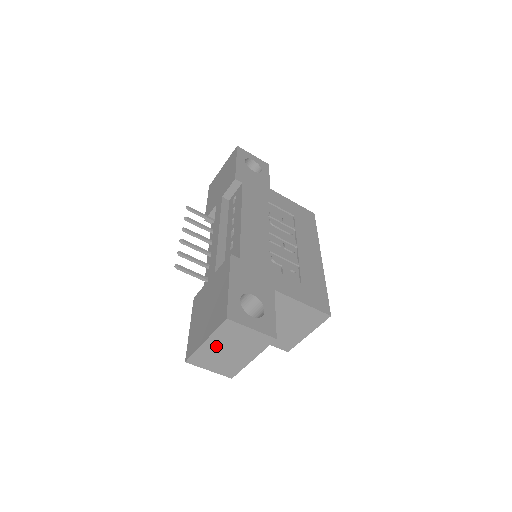
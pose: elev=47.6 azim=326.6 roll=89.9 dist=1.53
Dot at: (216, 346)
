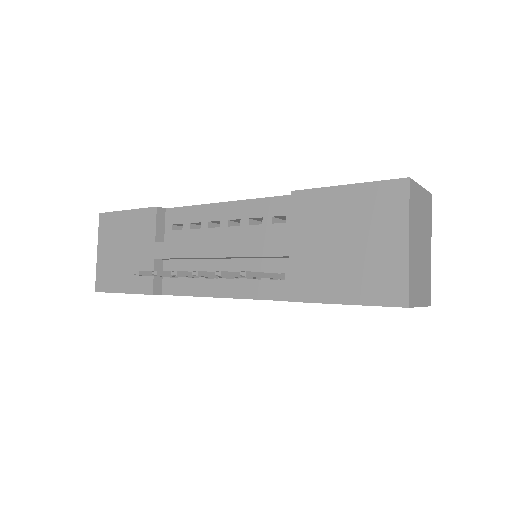
Dot at: (415, 245)
